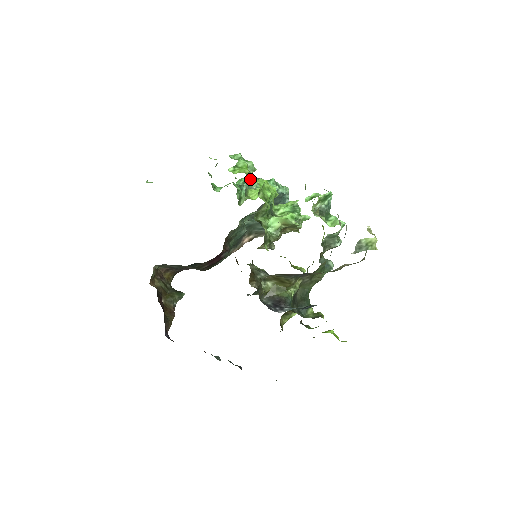
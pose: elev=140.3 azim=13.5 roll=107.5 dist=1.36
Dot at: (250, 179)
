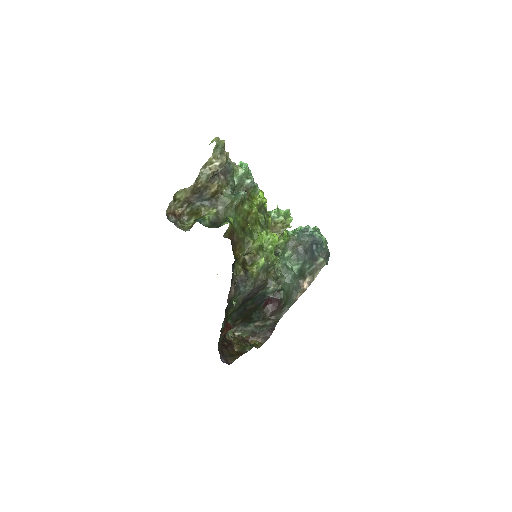
Dot at: occluded
